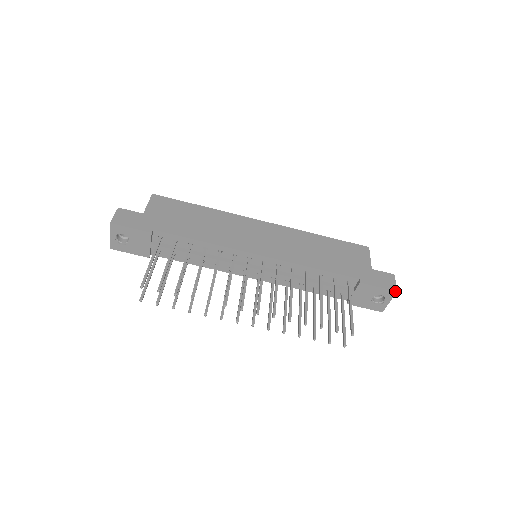
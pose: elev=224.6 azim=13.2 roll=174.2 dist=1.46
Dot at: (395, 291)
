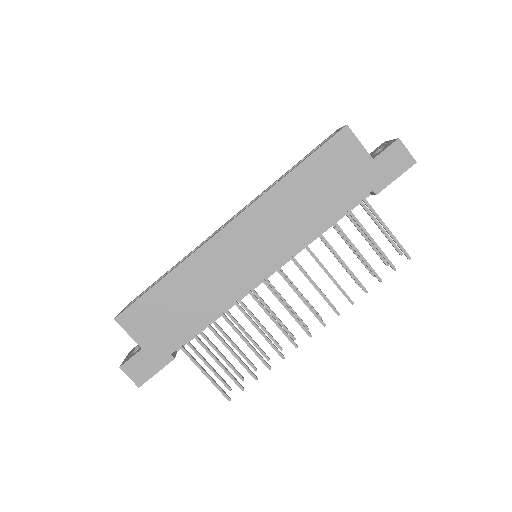
Dot at: occluded
